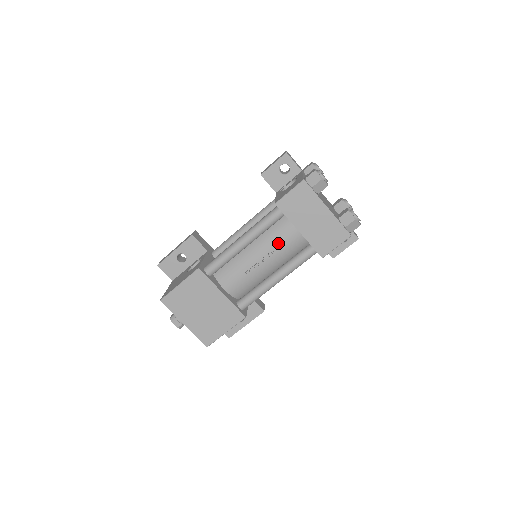
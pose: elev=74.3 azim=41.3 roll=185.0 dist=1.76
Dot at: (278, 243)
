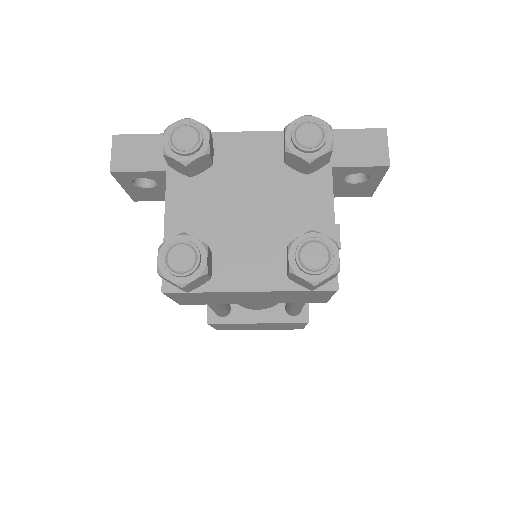
Dot at: occluded
